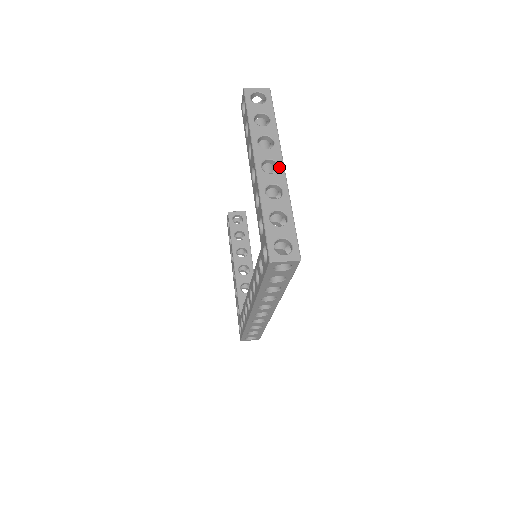
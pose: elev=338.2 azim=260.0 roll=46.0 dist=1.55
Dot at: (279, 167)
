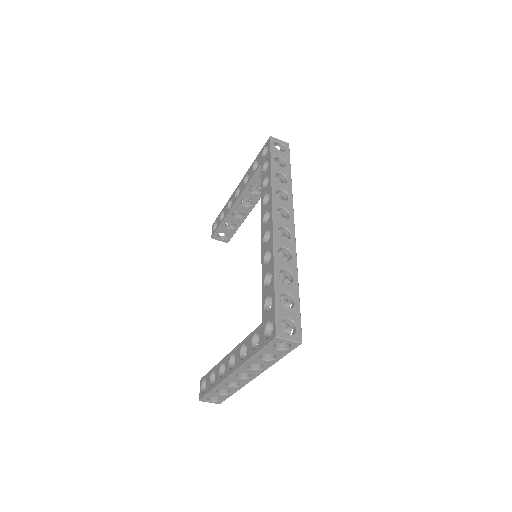
Dot at: occluded
